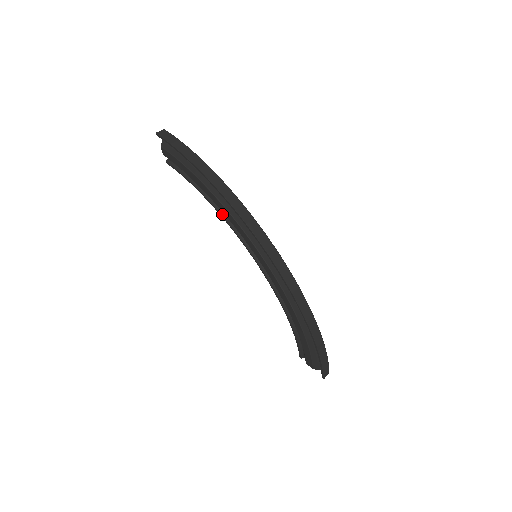
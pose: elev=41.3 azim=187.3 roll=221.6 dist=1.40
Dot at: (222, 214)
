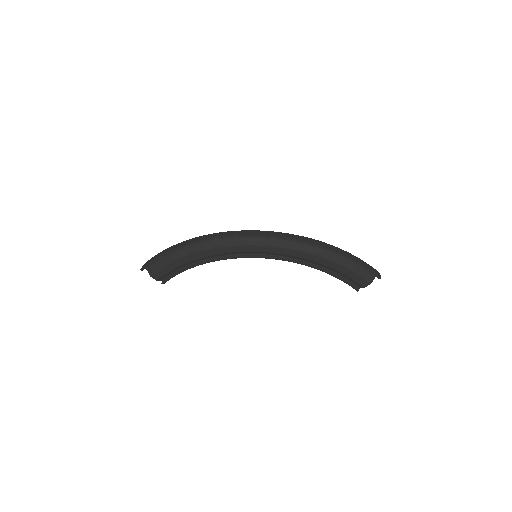
Dot at: (215, 259)
